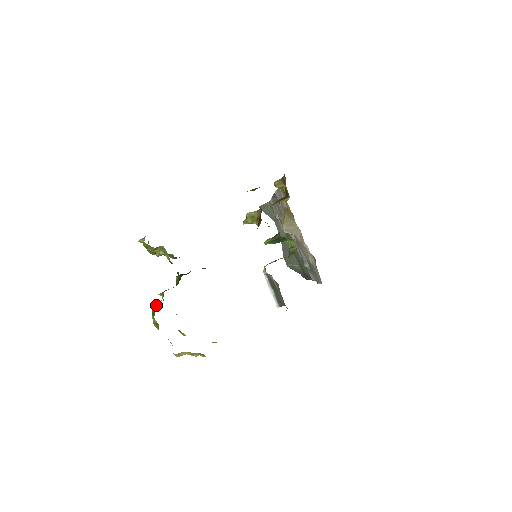
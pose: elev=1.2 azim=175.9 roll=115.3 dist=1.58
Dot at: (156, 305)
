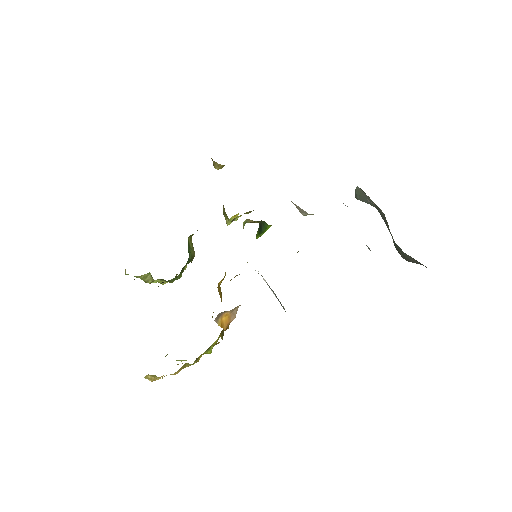
Dot at: occluded
